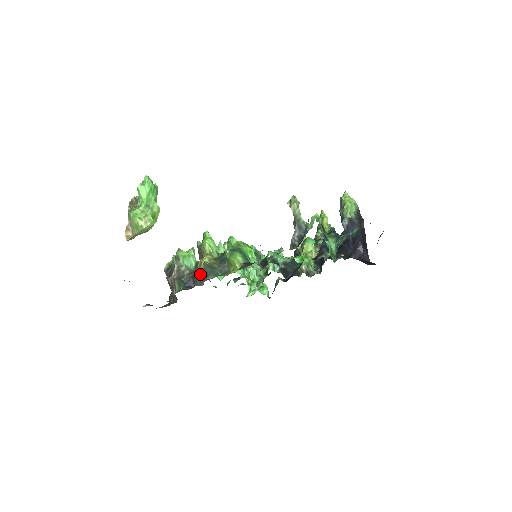
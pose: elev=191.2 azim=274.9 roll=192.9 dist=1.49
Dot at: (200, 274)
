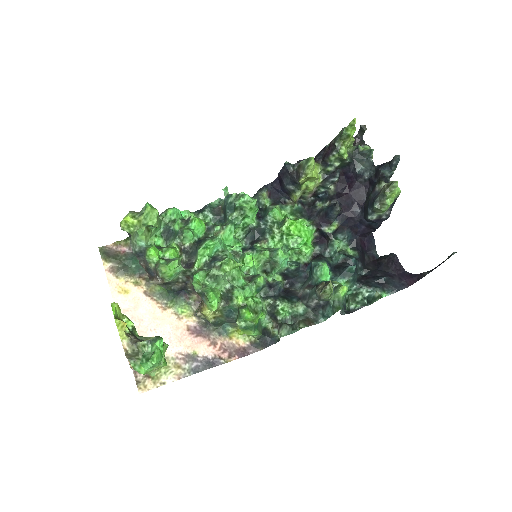
Dot at: (203, 319)
